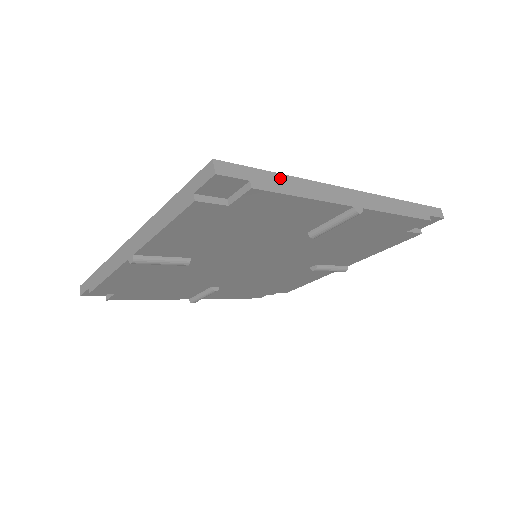
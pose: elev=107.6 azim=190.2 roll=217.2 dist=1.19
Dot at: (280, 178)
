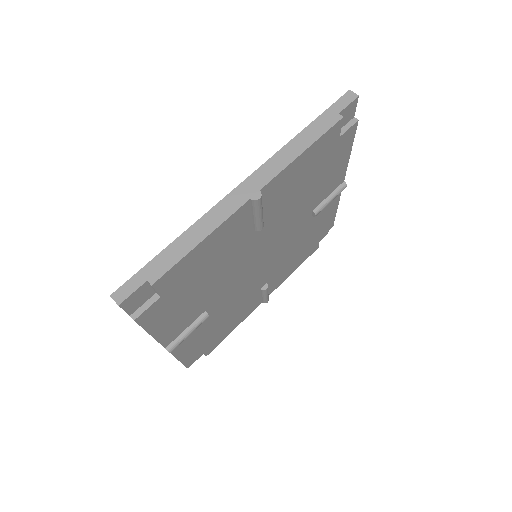
Dot at: occluded
